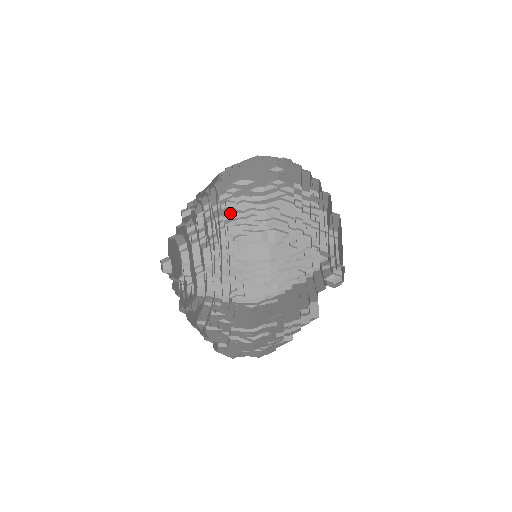
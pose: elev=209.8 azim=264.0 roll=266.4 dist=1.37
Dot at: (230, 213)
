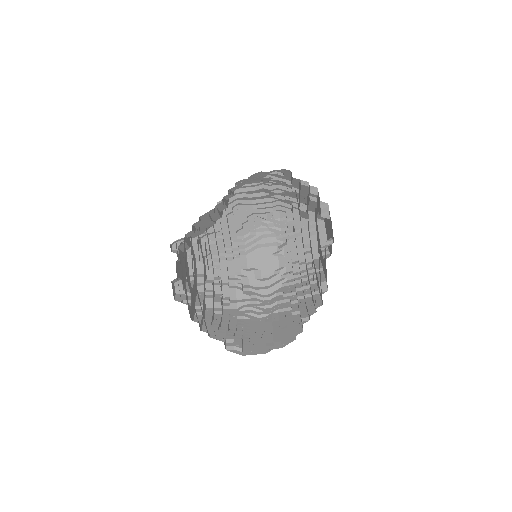
Dot at: (237, 300)
